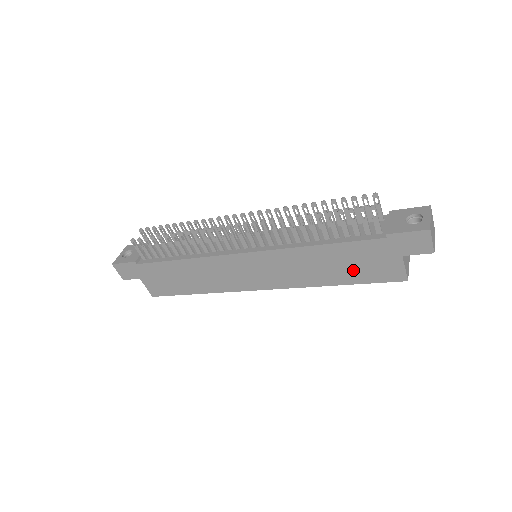
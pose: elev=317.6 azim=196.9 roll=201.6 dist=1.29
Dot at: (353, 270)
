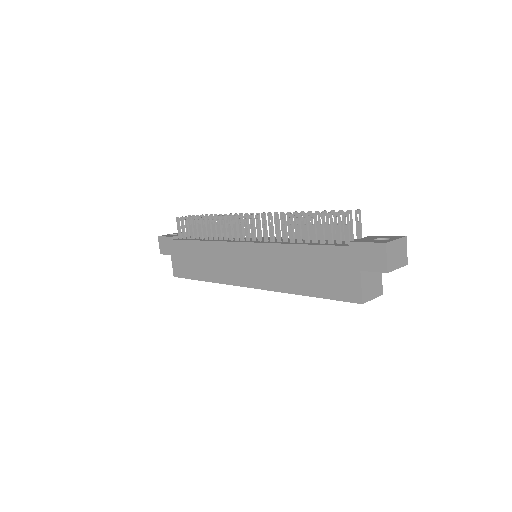
Dot at: (319, 280)
